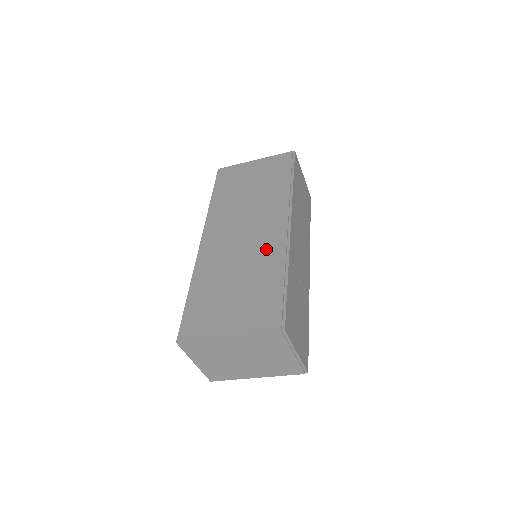
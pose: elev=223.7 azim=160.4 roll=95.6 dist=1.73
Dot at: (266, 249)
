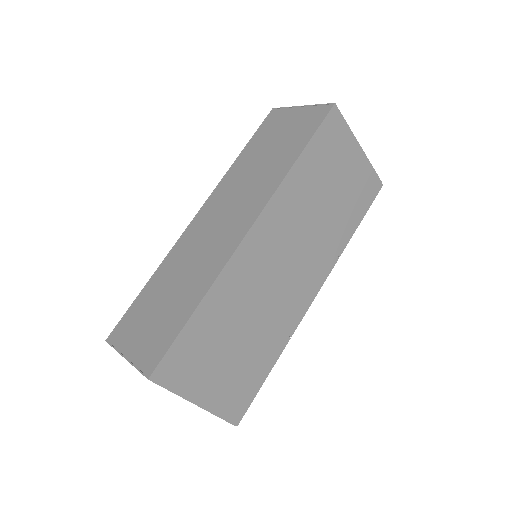
Dot at: (284, 313)
